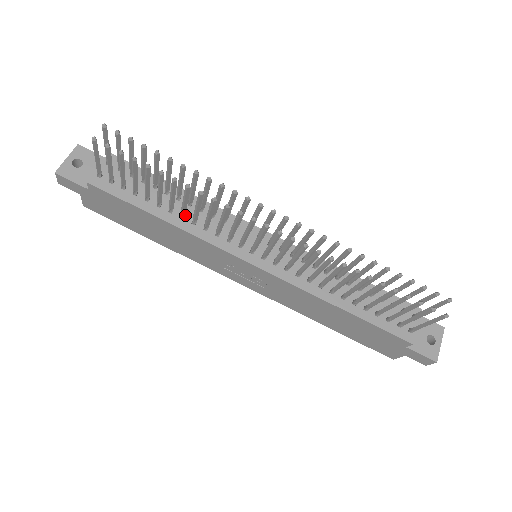
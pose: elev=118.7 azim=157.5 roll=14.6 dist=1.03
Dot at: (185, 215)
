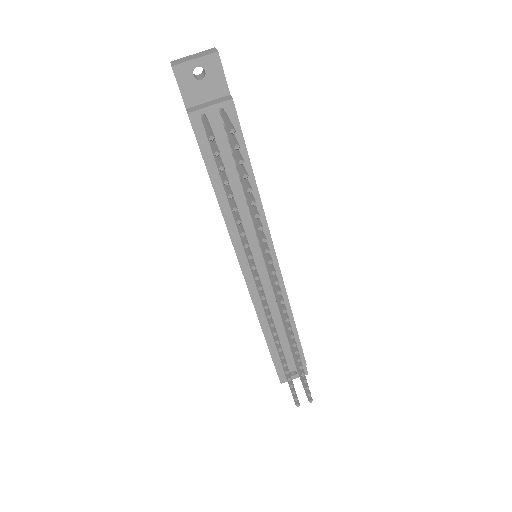
Dot at: (236, 204)
